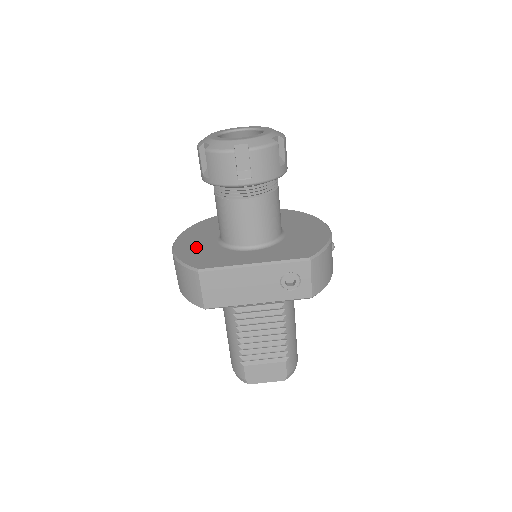
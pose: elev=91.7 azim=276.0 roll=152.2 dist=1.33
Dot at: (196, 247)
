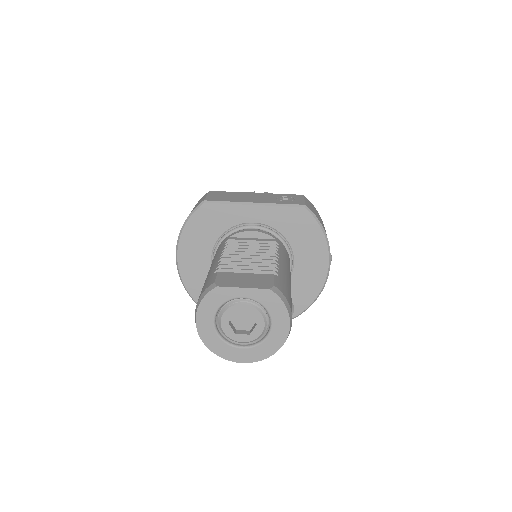
Dot at: occluded
